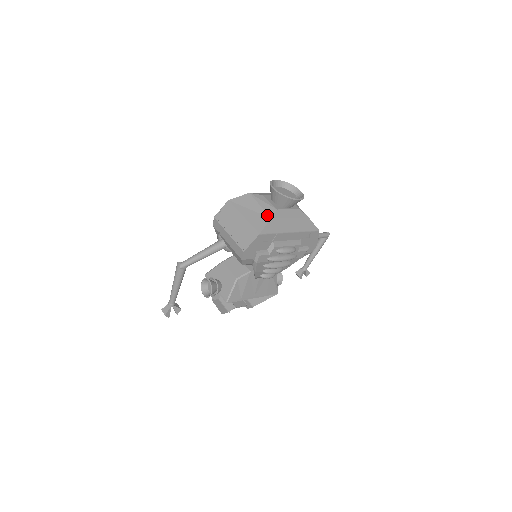
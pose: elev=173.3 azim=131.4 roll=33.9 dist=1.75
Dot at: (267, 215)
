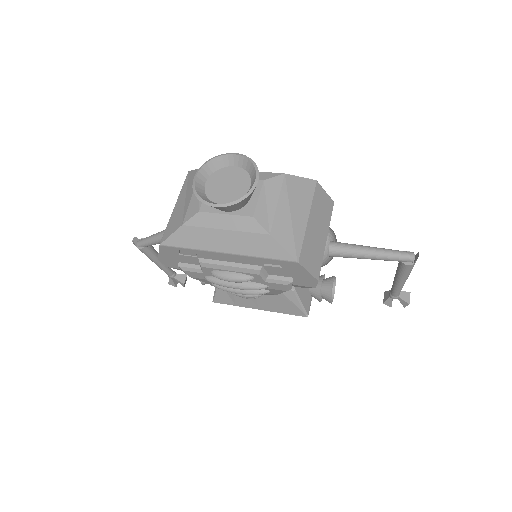
Dot at: (184, 217)
